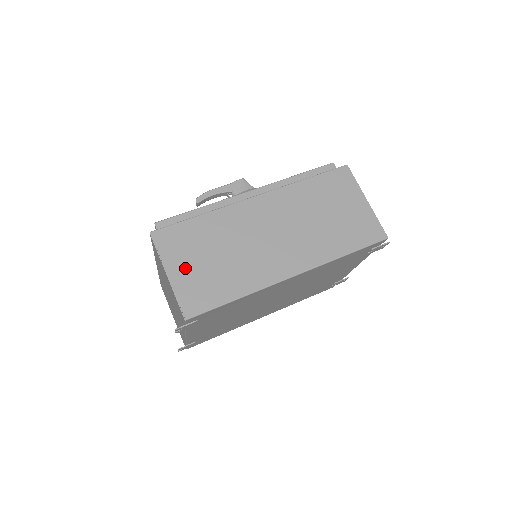
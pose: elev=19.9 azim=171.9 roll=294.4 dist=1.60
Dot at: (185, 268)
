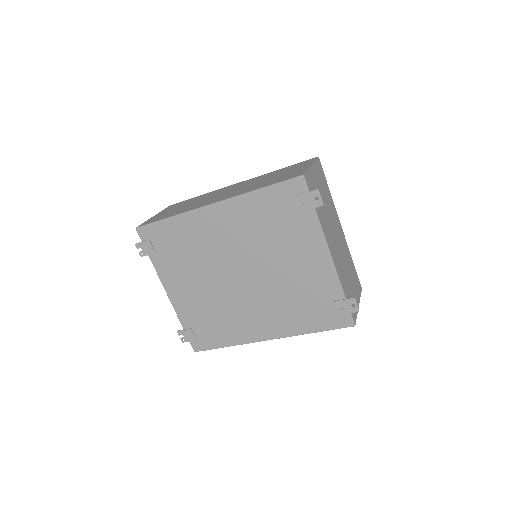
Dot at: (165, 212)
